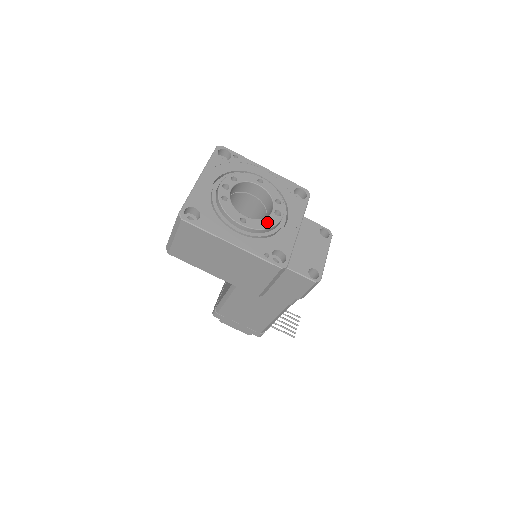
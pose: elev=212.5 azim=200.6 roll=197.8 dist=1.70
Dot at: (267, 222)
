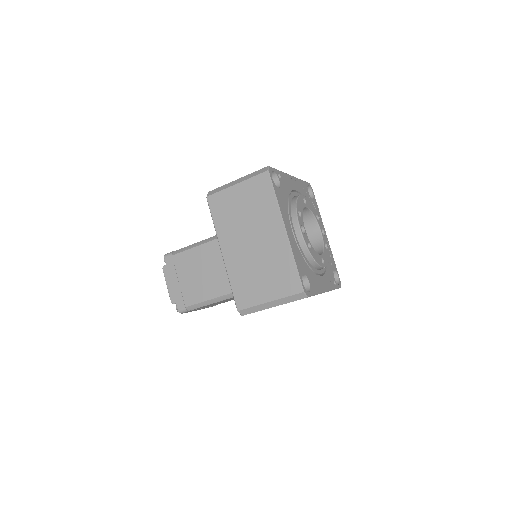
Dot at: (326, 249)
